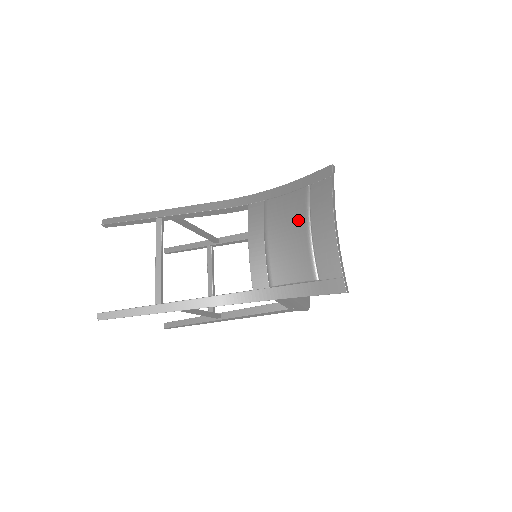
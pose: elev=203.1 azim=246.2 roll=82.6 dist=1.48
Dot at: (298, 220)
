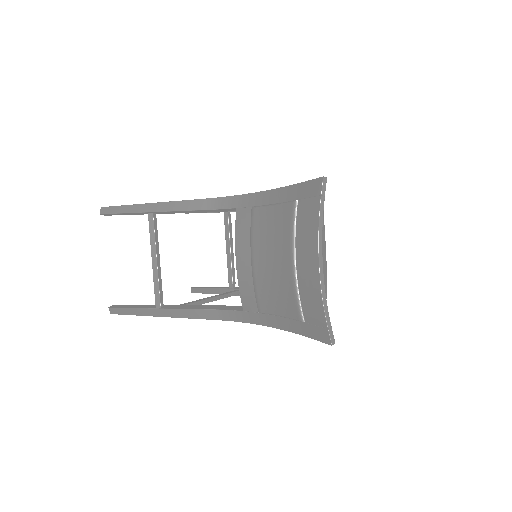
Dot at: (283, 246)
